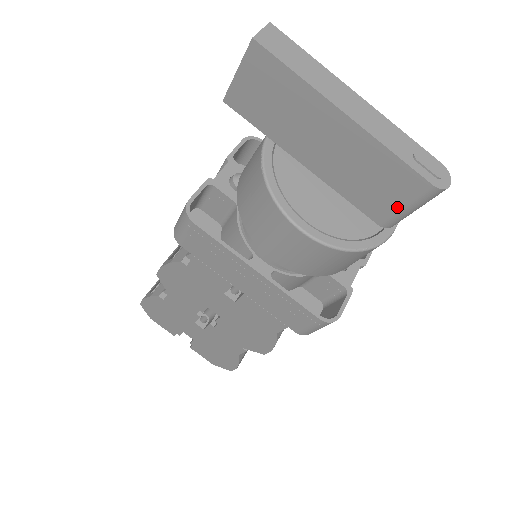
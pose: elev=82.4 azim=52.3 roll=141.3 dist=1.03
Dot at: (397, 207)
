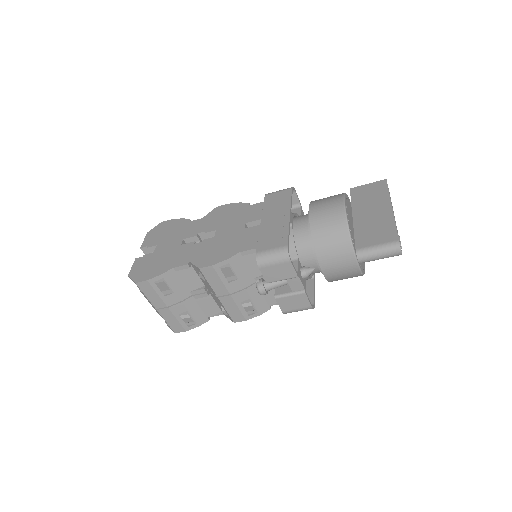
Dot at: (374, 244)
